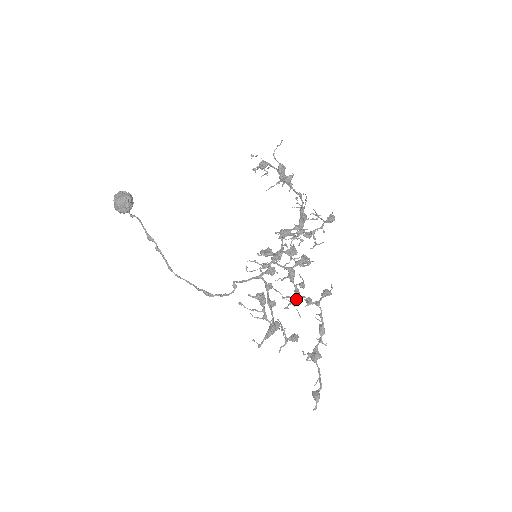
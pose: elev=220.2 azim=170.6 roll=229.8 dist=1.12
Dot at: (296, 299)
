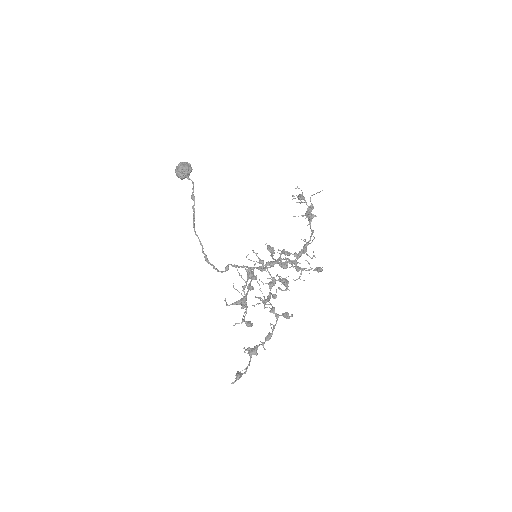
Dot at: (266, 301)
